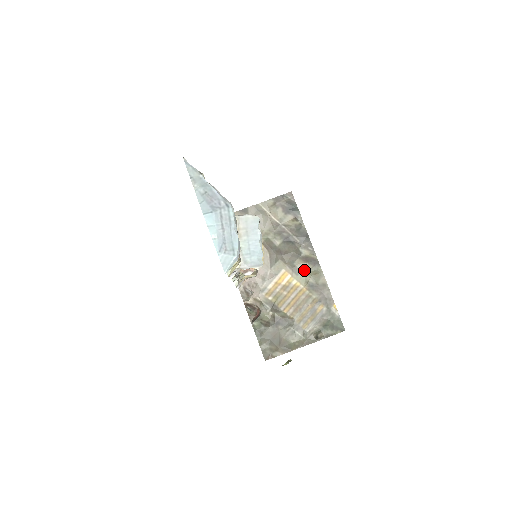
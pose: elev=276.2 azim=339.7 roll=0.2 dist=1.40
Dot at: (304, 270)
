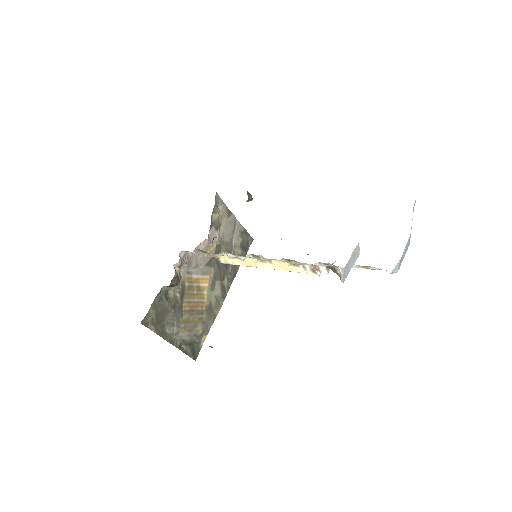
Dot at: (216, 292)
